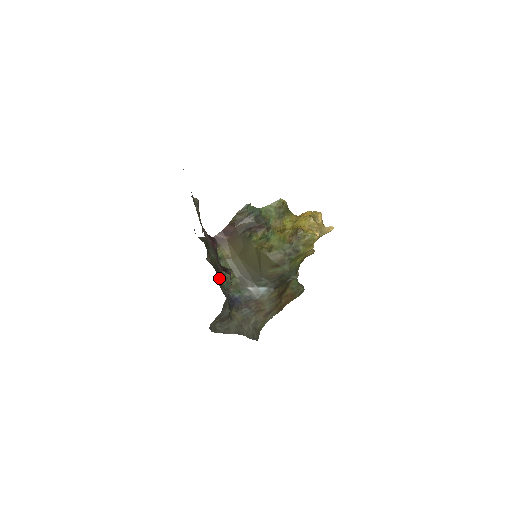
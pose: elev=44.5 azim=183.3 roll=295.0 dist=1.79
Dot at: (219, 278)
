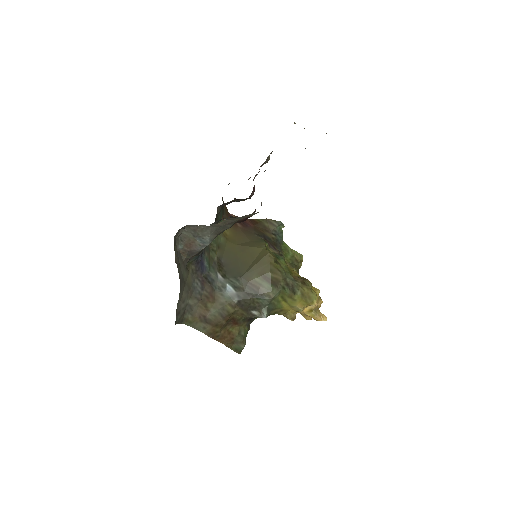
Dot at: occluded
